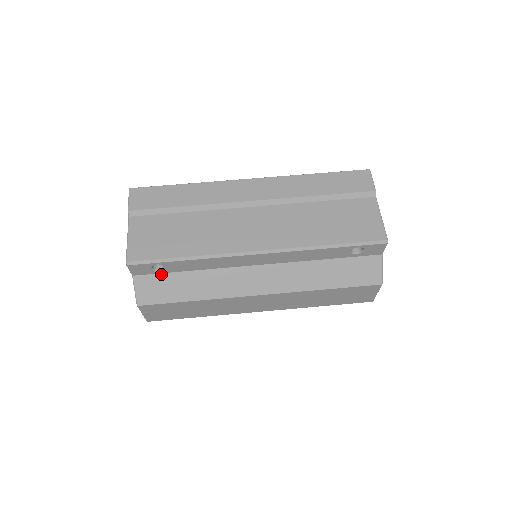
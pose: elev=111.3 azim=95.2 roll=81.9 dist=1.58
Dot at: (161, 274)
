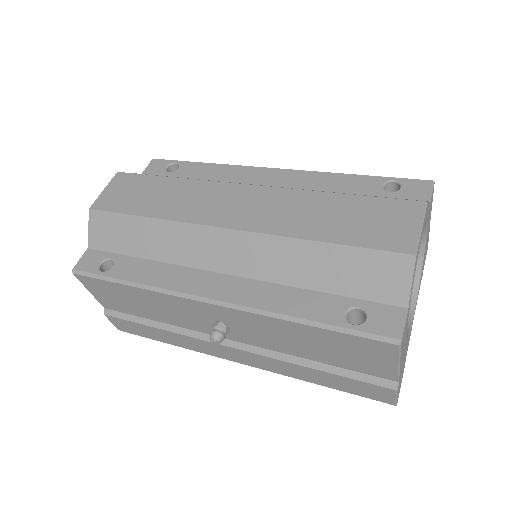
Dot at: occluded
